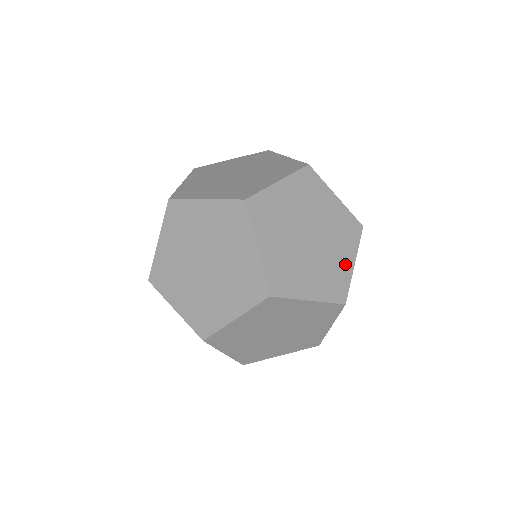
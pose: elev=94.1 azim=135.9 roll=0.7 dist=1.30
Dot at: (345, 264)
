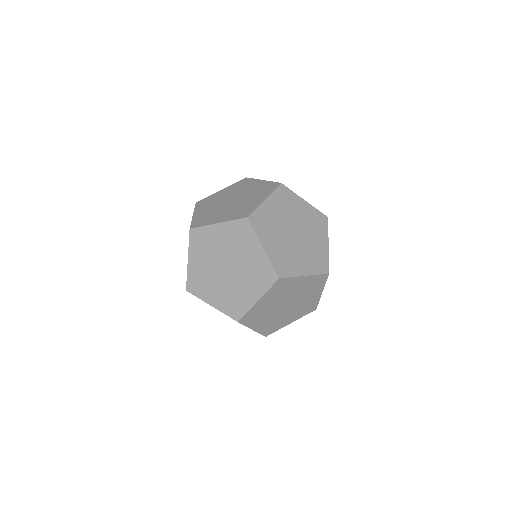
Dot at: (287, 322)
